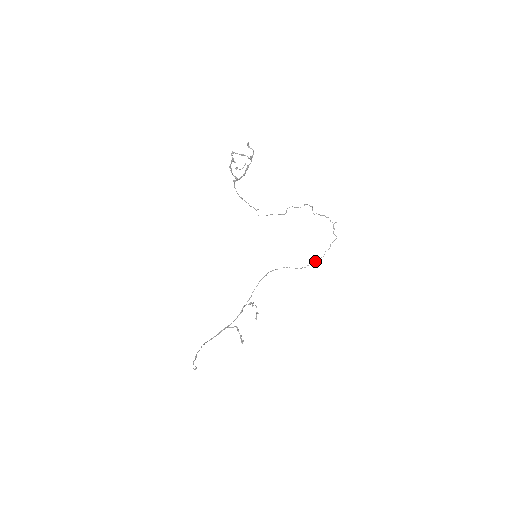
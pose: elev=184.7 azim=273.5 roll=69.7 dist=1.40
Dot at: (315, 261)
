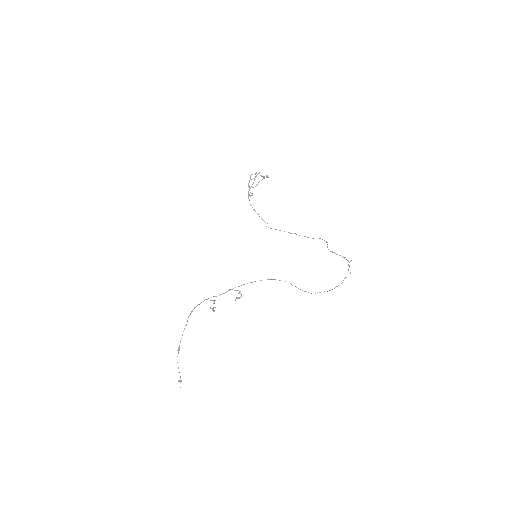
Dot at: (324, 291)
